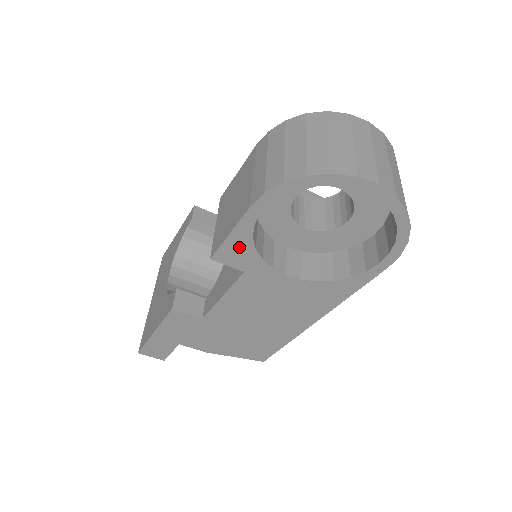
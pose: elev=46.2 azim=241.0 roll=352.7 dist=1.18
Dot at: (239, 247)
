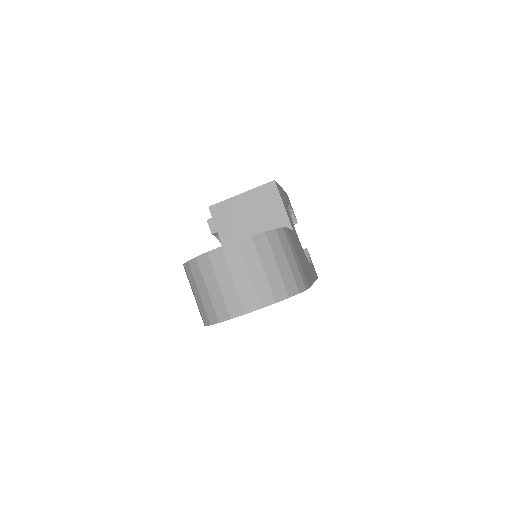
Dot at: occluded
